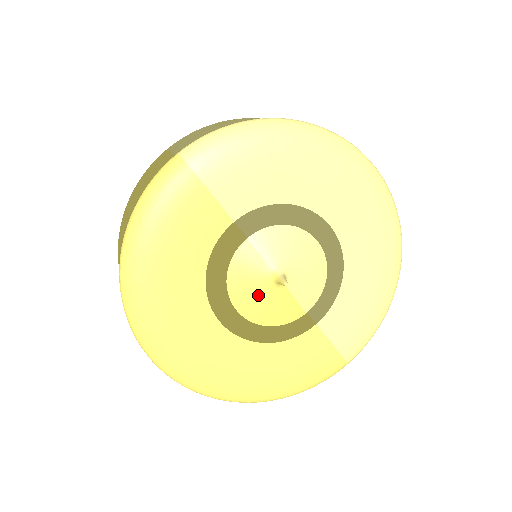
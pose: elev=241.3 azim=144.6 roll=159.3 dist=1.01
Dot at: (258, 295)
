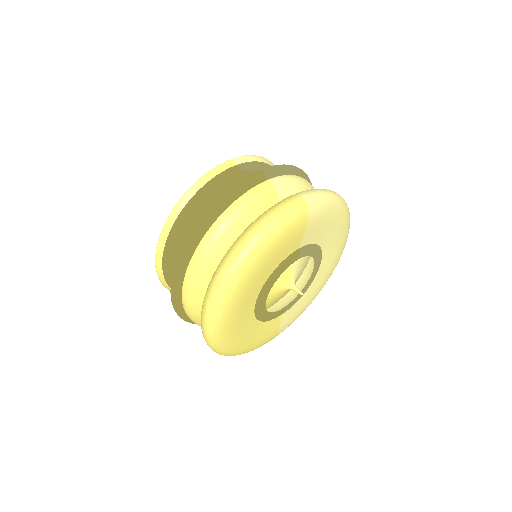
Dot at: (275, 292)
